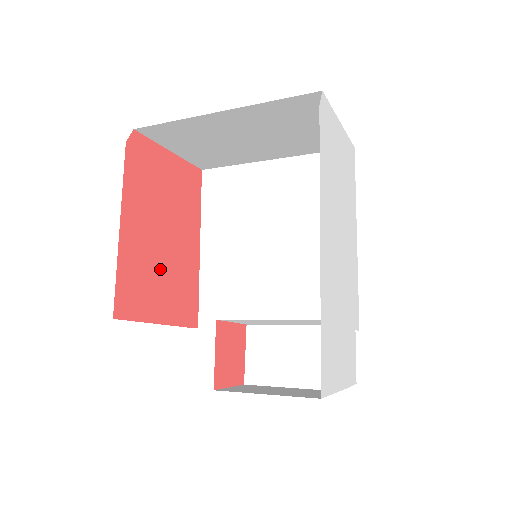
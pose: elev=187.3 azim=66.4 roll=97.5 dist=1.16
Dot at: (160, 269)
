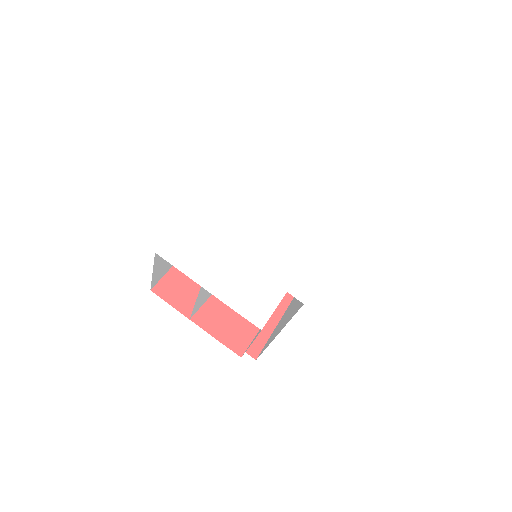
Dot at: occluded
